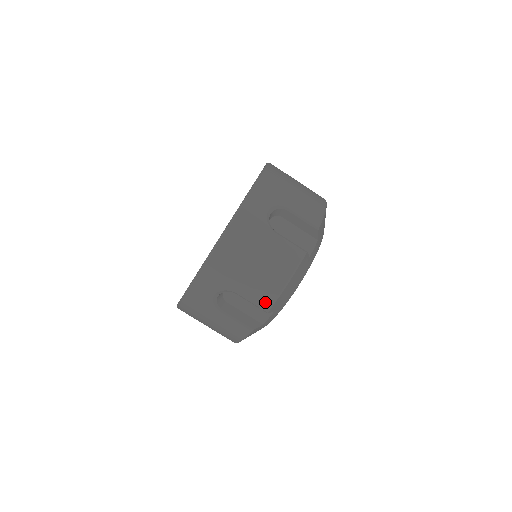
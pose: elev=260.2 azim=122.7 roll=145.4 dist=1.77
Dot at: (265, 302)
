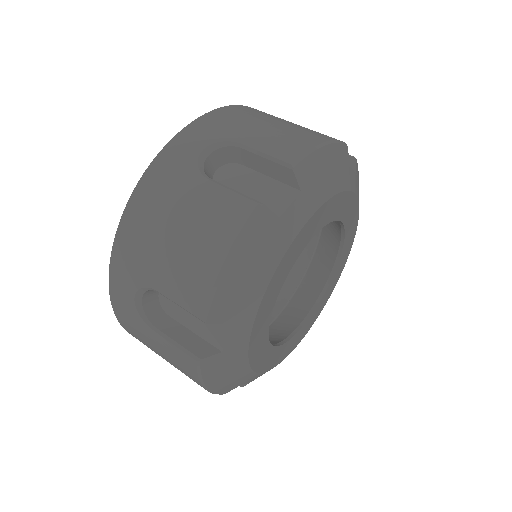
Dot at: (196, 302)
